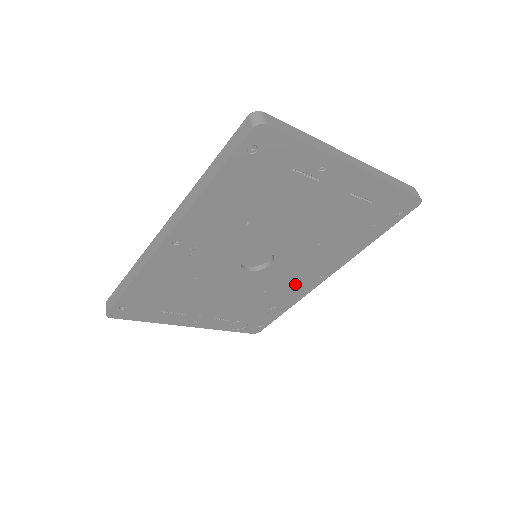
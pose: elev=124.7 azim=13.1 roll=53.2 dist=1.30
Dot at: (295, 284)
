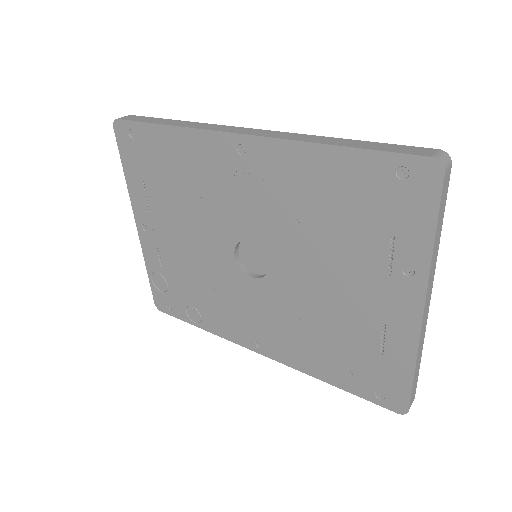
Dot at: (238, 320)
